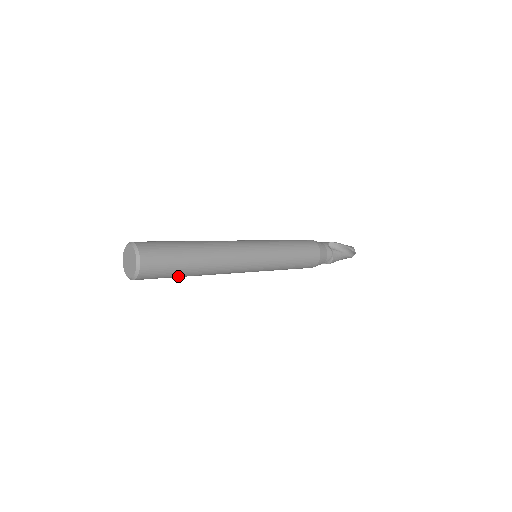
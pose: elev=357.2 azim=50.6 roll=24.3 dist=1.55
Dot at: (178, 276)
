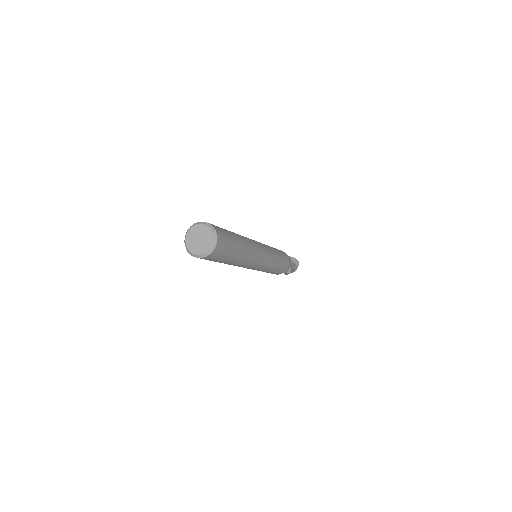
Dot at: (232, 256)
